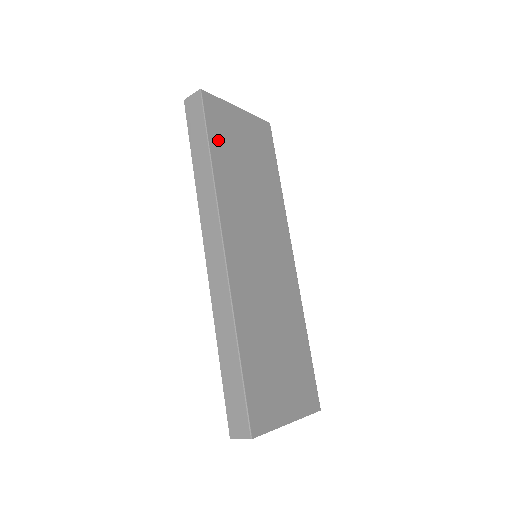
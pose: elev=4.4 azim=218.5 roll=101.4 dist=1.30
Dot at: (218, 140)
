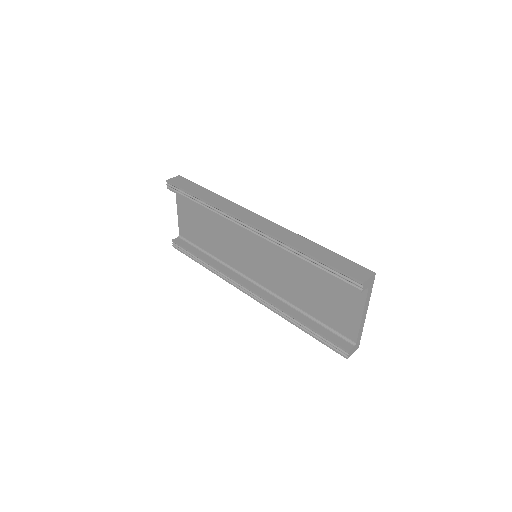
Dot at: occluded
